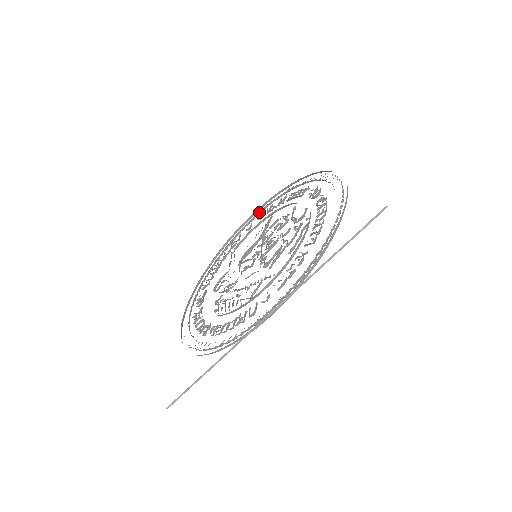
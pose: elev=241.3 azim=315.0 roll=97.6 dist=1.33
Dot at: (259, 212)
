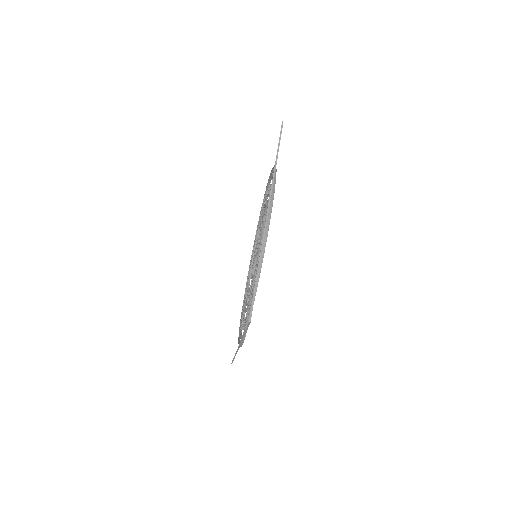
Dot at: occluded
